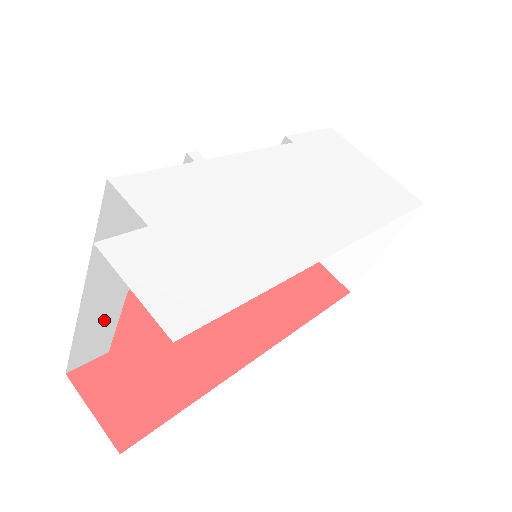
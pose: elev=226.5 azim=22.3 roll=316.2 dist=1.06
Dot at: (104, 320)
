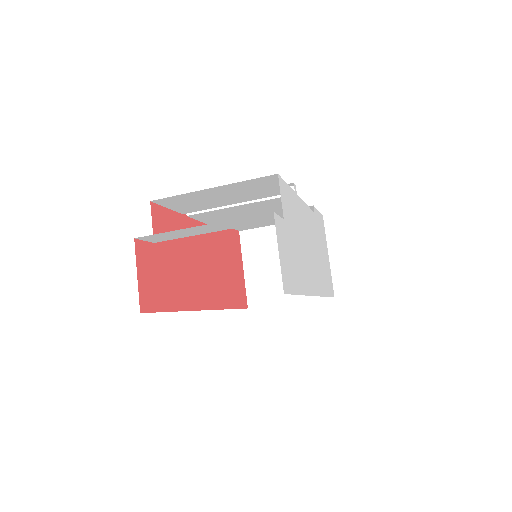
Dot at: (194, 232)
